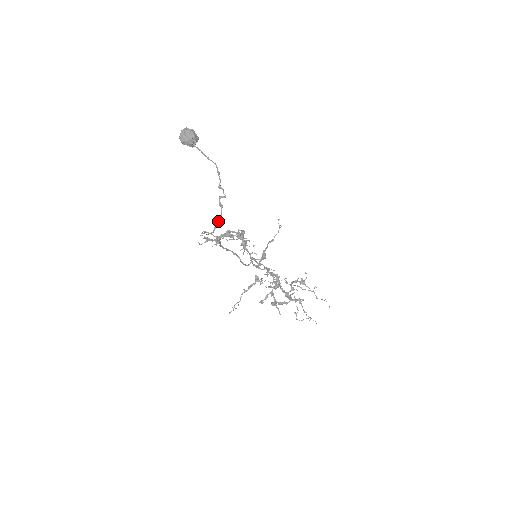
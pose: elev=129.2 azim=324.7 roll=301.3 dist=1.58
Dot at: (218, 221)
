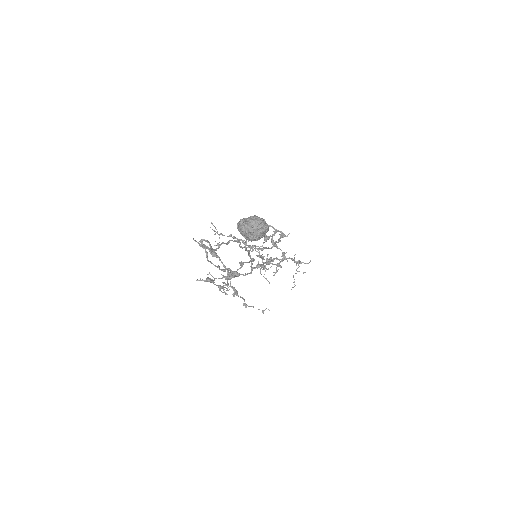
Dot at: (214, 265)
